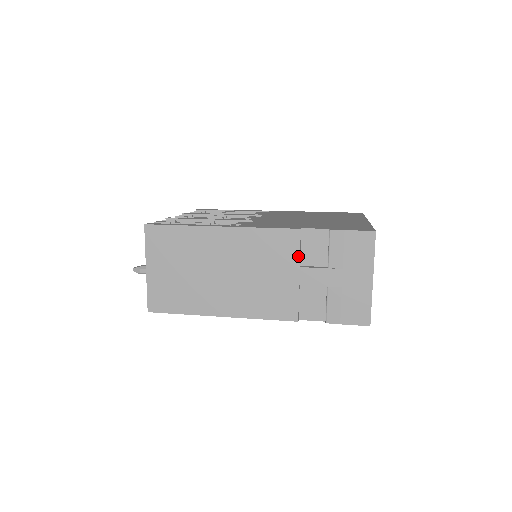
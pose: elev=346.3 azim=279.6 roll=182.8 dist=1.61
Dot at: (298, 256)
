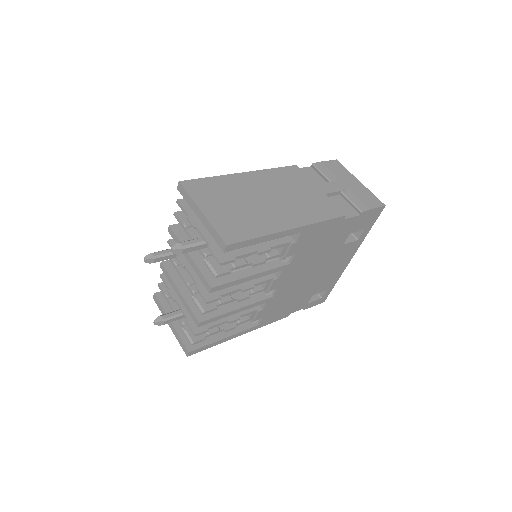
Dot at: (309, 179)
